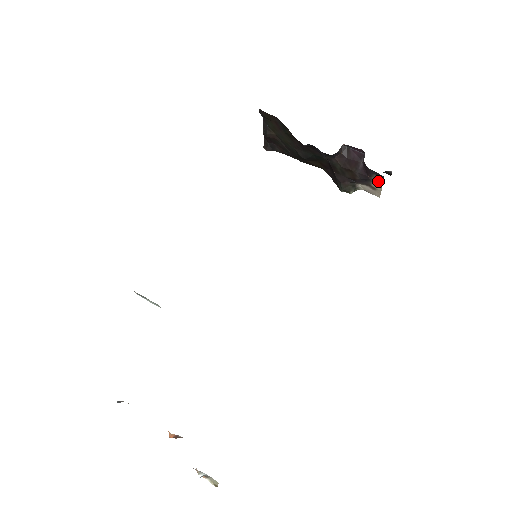
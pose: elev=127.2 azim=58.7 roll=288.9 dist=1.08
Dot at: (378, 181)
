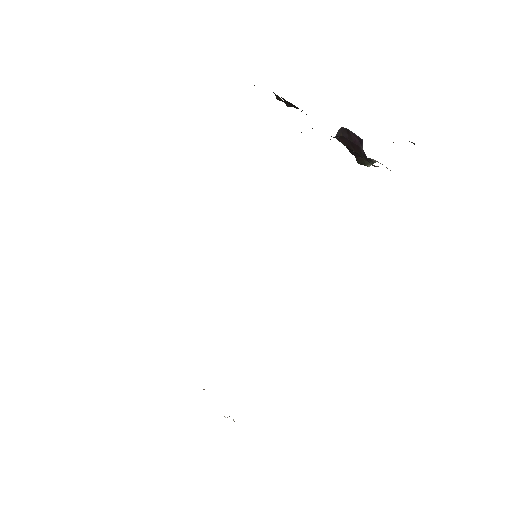
Dot at: occluded
